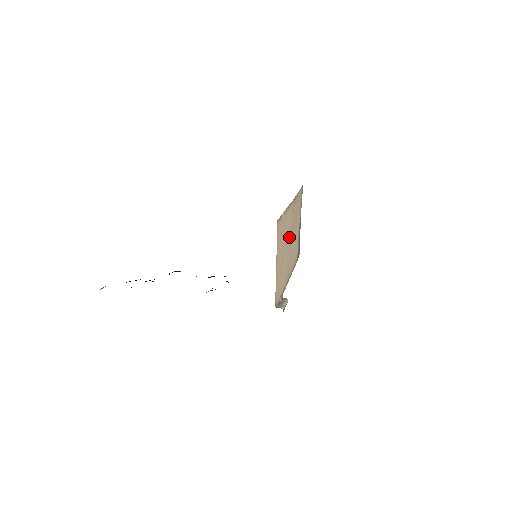
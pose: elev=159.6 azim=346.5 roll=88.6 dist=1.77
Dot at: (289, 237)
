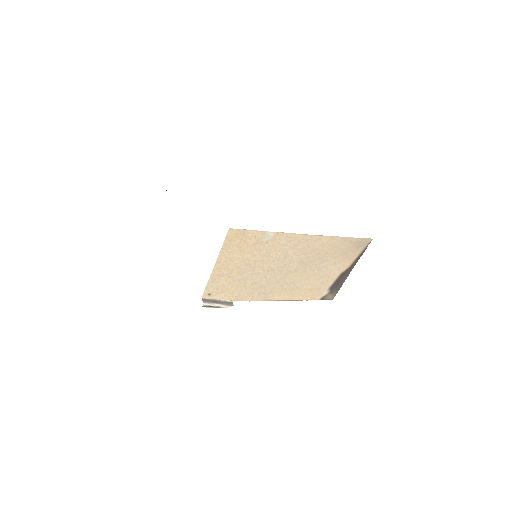
Dot at: (281, 263)
